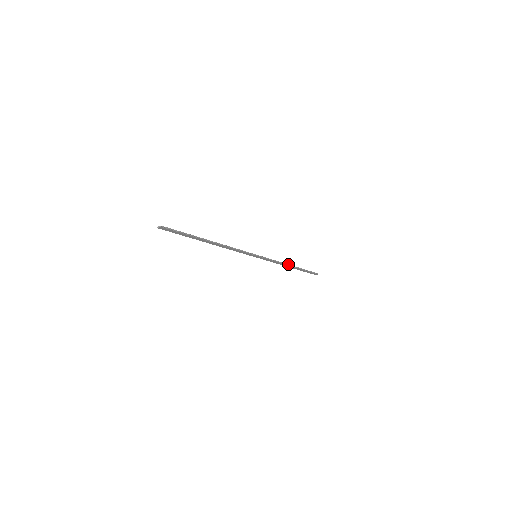
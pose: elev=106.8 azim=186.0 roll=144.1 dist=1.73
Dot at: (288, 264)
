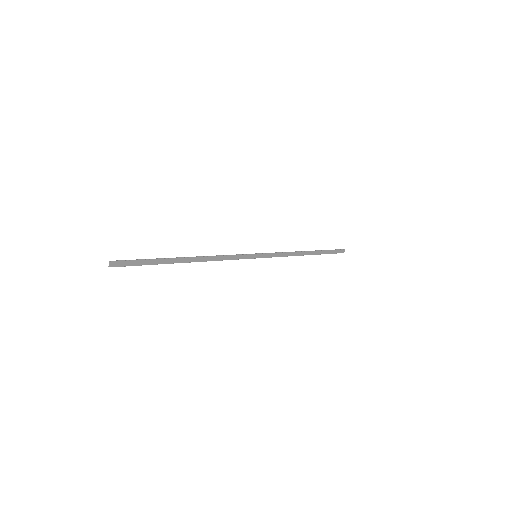
Dot at: (301, 251)
